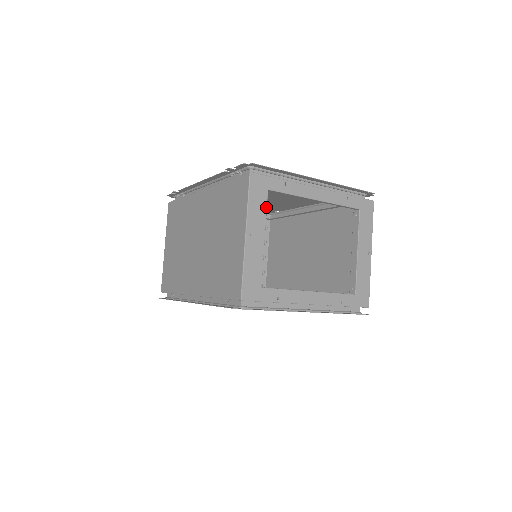
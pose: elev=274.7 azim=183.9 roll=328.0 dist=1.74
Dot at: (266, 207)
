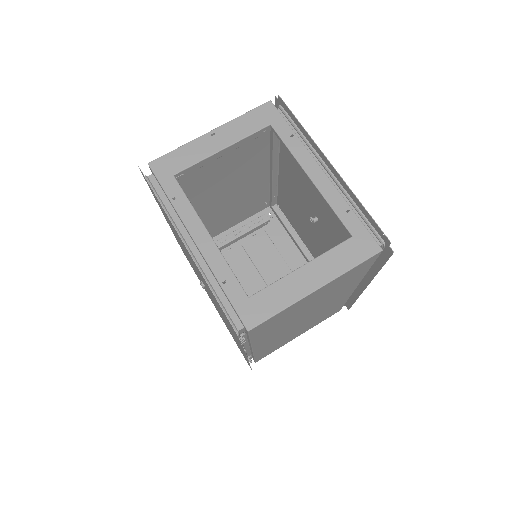
Dot at: (253, 132)
